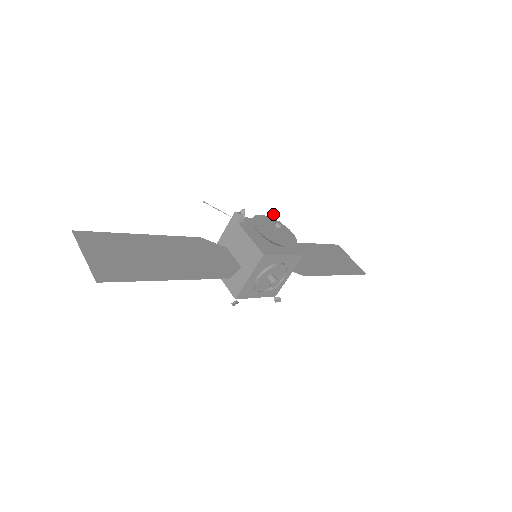
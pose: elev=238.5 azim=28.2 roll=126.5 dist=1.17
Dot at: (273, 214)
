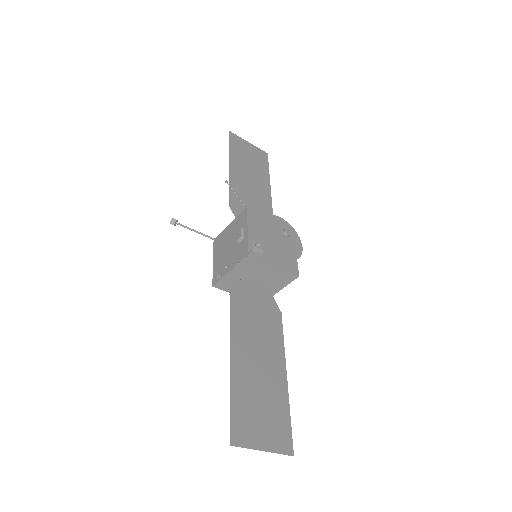
Dot at: (234, 192)
